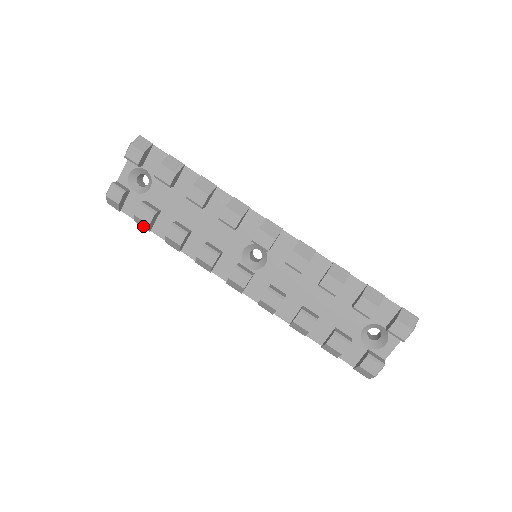
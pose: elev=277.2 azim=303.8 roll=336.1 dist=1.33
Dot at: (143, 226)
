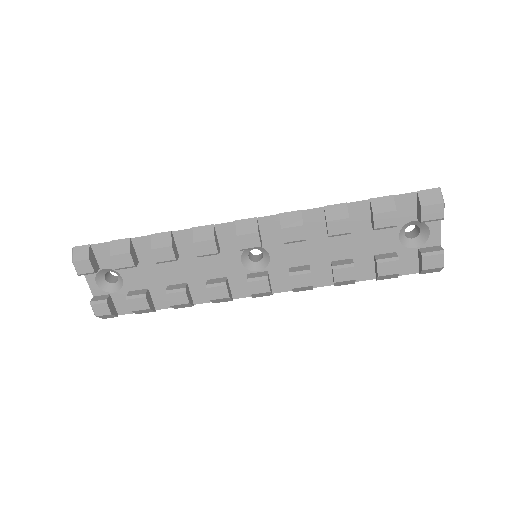
Dot at: (146, 312)
